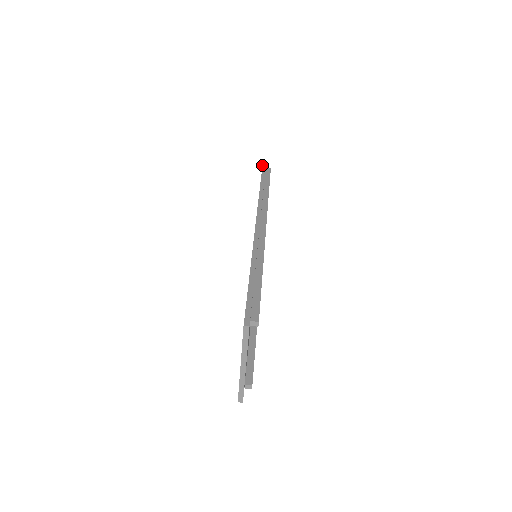
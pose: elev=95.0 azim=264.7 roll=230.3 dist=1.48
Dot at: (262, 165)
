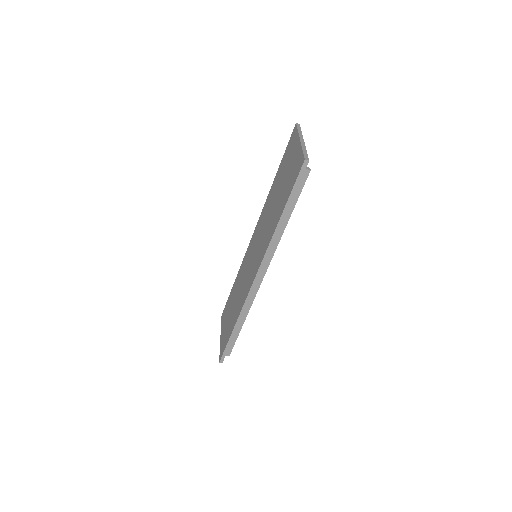
Dot at: (299, 173)
